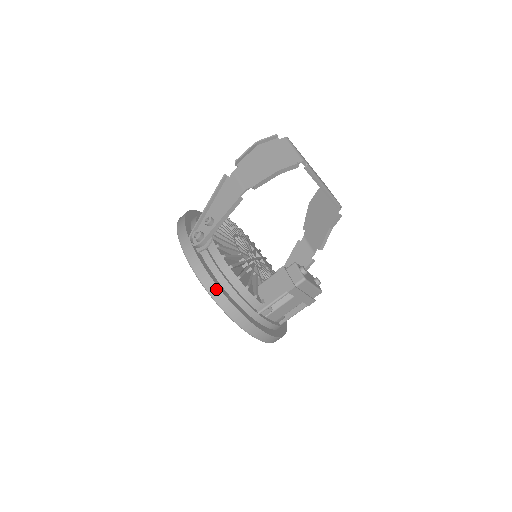
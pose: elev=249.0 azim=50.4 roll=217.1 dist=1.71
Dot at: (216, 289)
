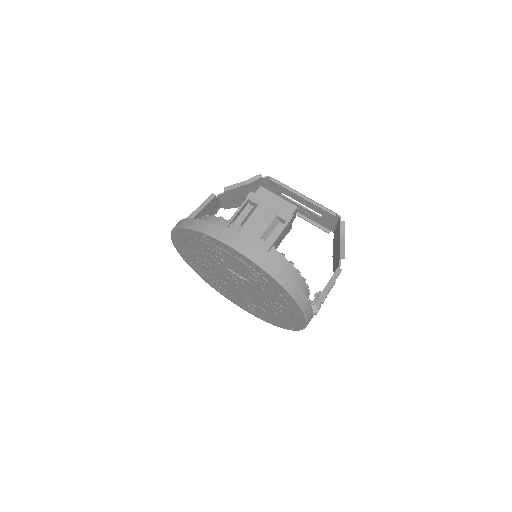
Dot at: (182, 221)
